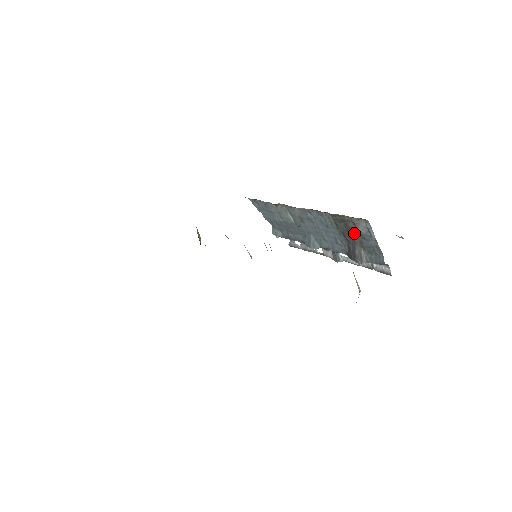
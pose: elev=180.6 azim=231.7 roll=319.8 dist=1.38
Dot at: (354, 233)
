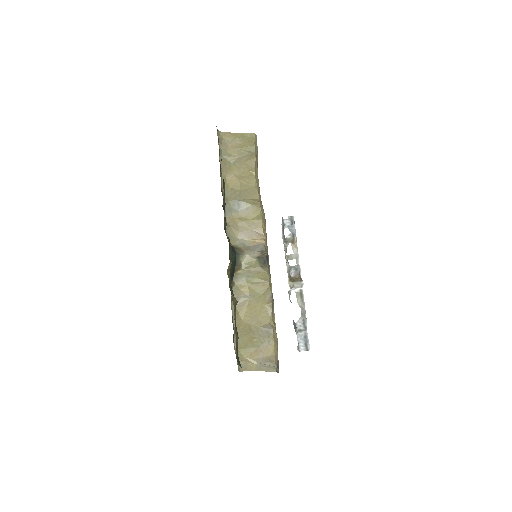
Dot at: occluded
